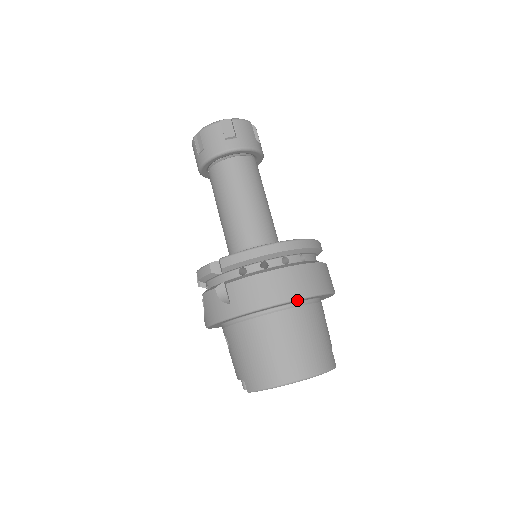
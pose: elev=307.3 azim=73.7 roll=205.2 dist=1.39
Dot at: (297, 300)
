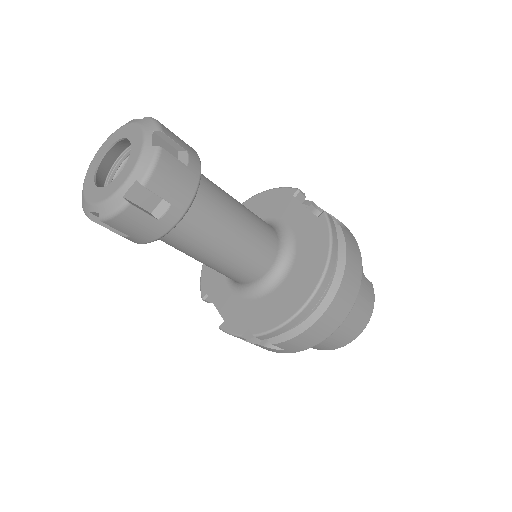
Dot at: (347, 315)
